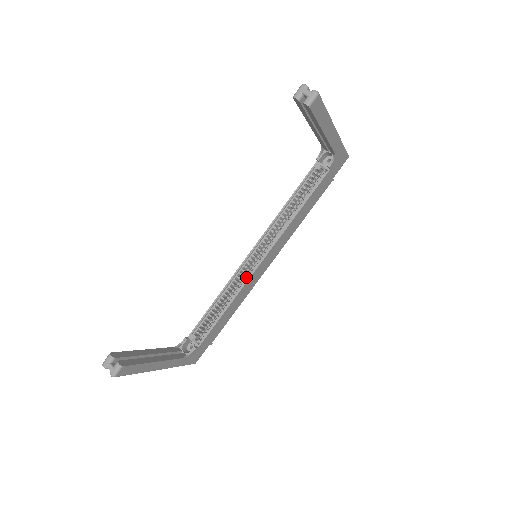
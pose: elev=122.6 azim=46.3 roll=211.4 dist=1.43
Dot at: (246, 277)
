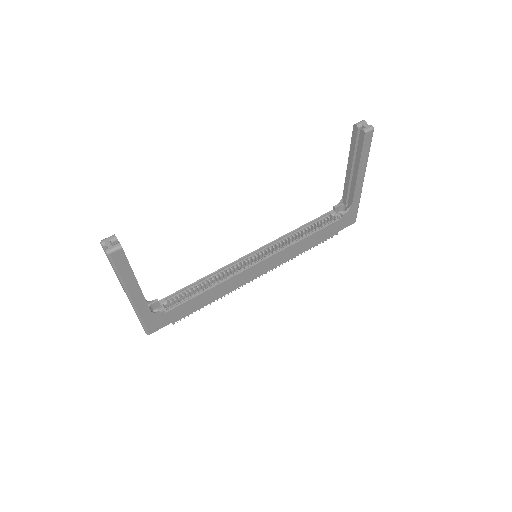
Dot at: (239, 271)
